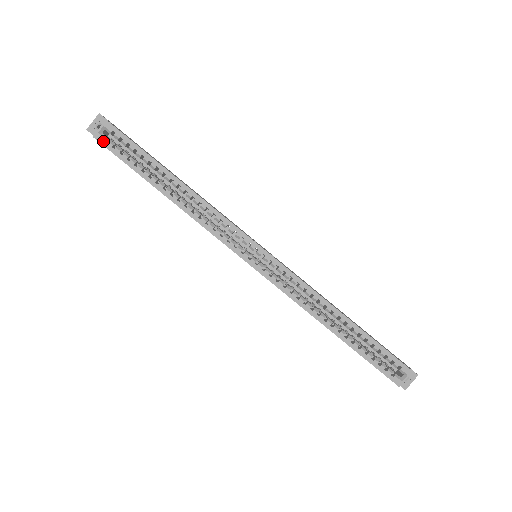
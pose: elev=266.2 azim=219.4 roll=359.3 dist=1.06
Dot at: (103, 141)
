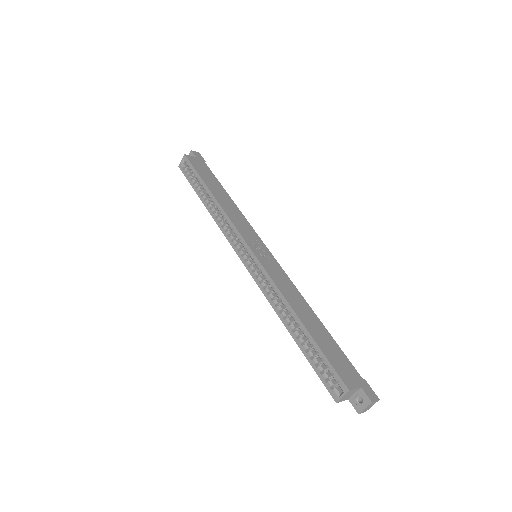
Dot at: (182, 169)
